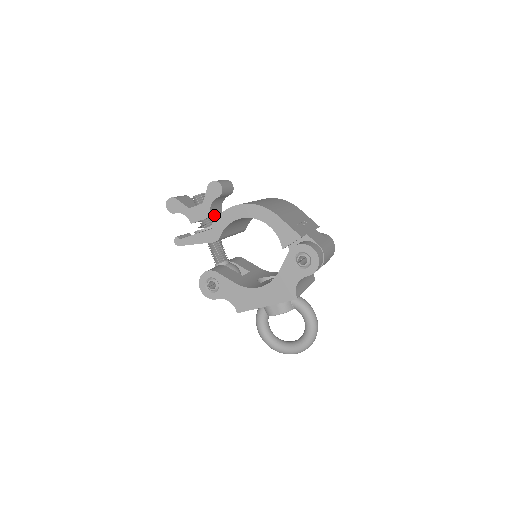
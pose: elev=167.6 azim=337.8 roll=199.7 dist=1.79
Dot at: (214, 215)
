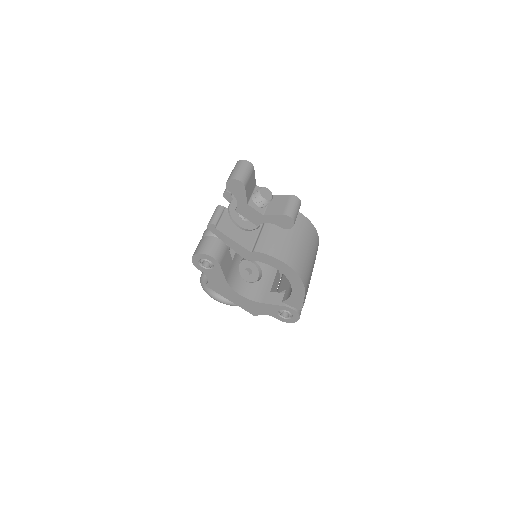
Dot at: occluded
